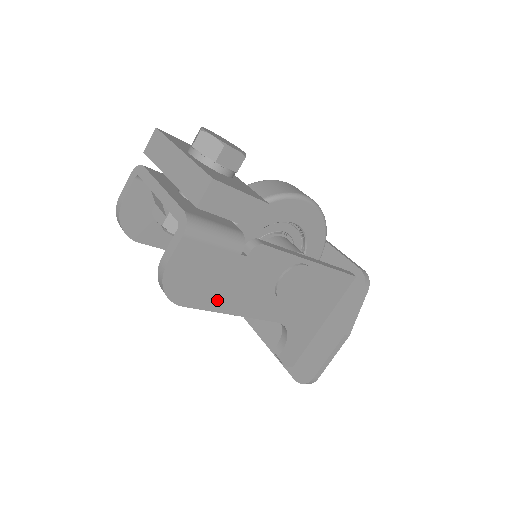
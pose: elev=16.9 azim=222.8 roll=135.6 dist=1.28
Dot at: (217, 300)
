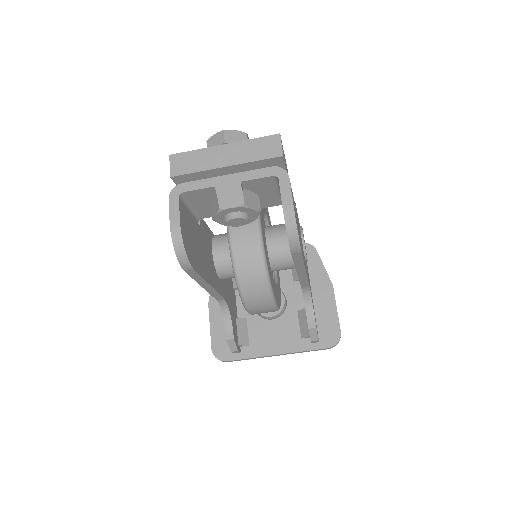
Dot at: (302, 251)
